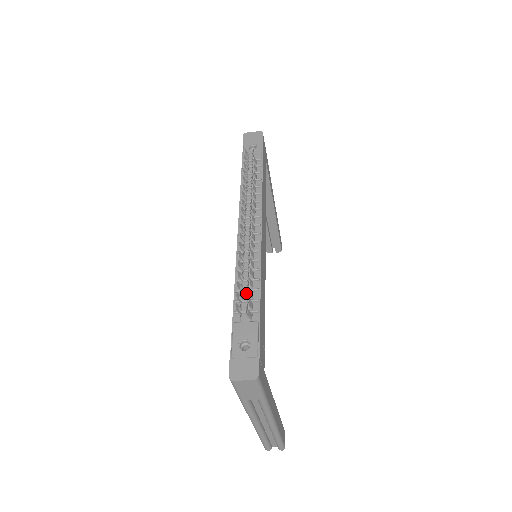
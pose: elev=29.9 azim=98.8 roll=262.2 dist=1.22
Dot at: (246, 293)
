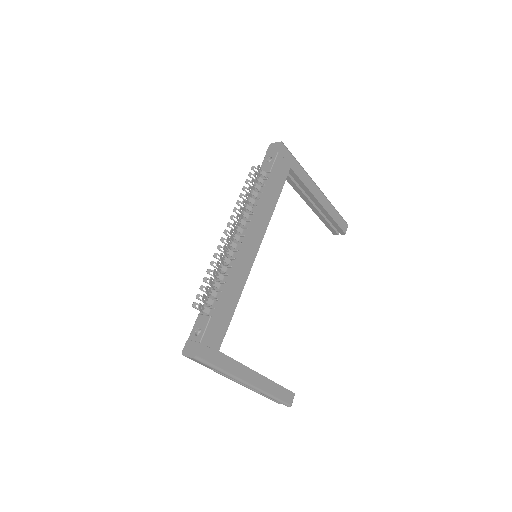
Dot at: (215, 292)
